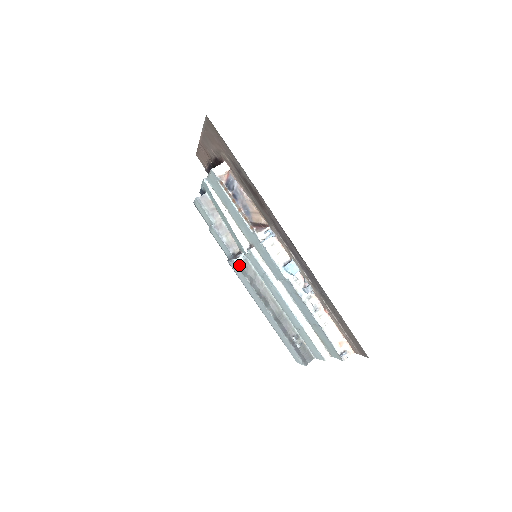
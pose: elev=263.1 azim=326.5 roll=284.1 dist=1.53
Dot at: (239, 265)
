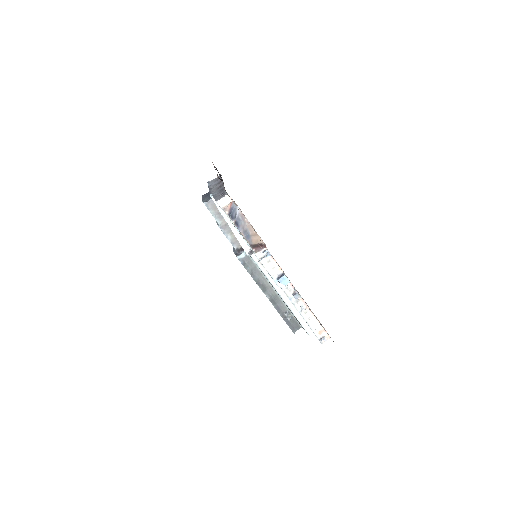
Dot at: (242, 261)
